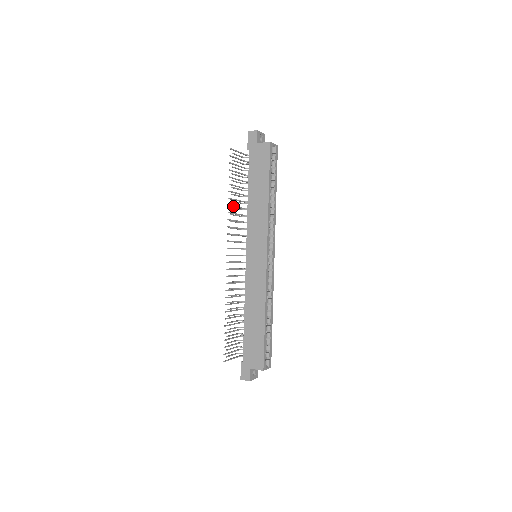
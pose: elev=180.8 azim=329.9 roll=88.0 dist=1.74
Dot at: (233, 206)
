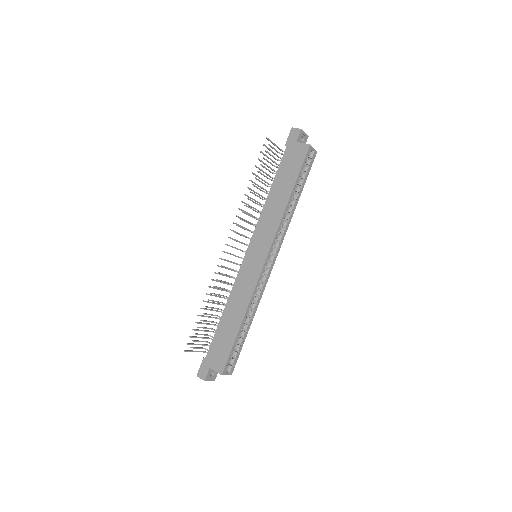
Dot at: (249, 197)
